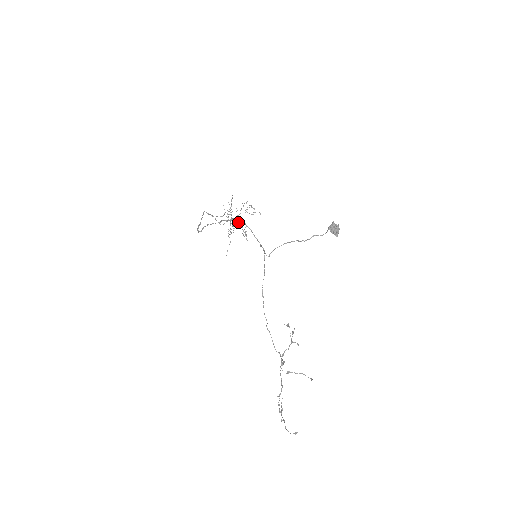
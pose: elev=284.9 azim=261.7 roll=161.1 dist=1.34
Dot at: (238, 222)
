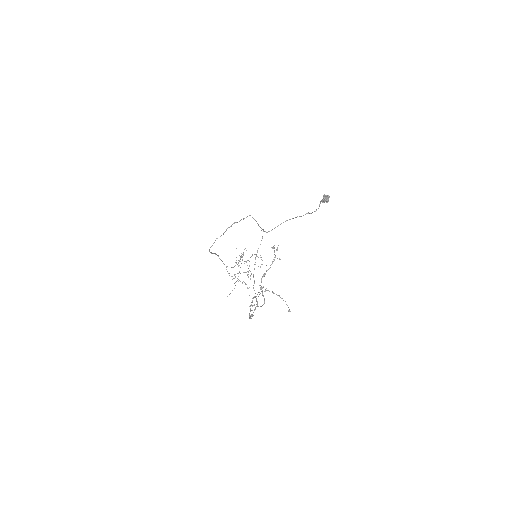
Dot at: occluded
